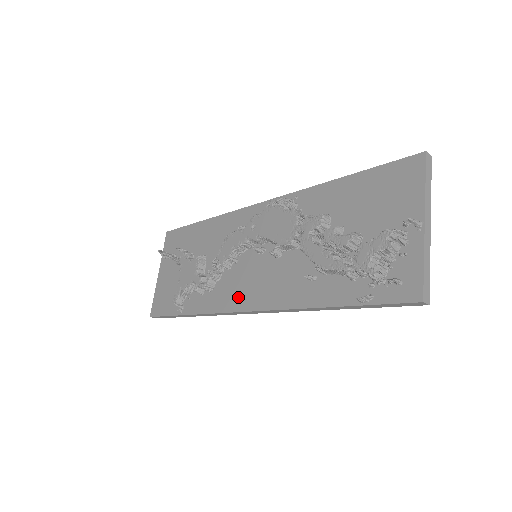
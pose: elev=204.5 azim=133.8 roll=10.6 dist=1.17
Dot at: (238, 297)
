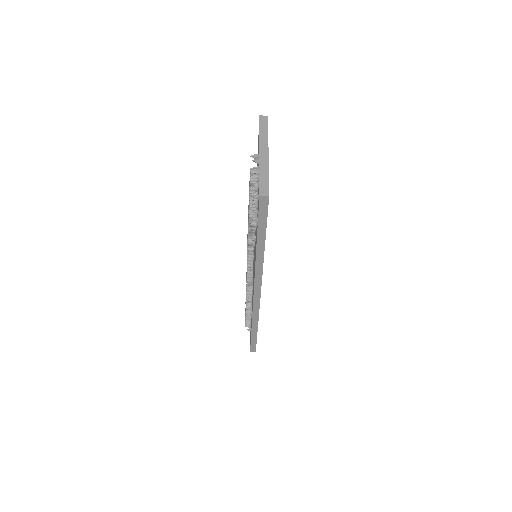
Dot at: occluded
